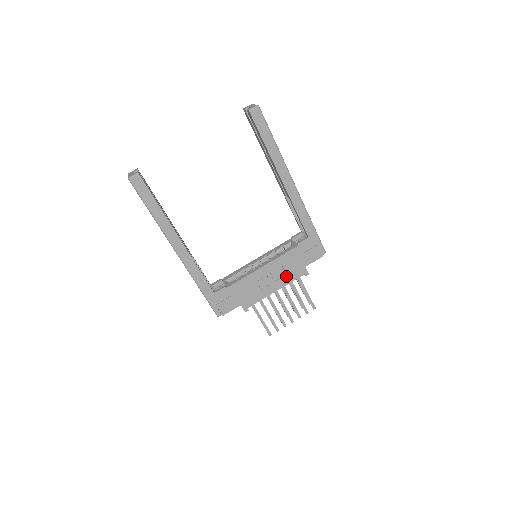
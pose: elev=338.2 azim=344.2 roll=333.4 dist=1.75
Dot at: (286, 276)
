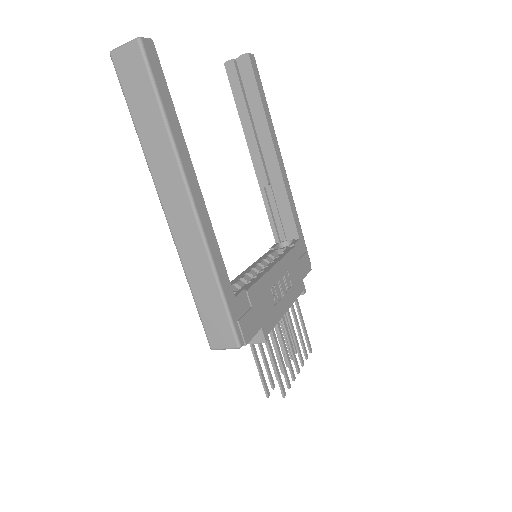
Dot at: (292, 288)
